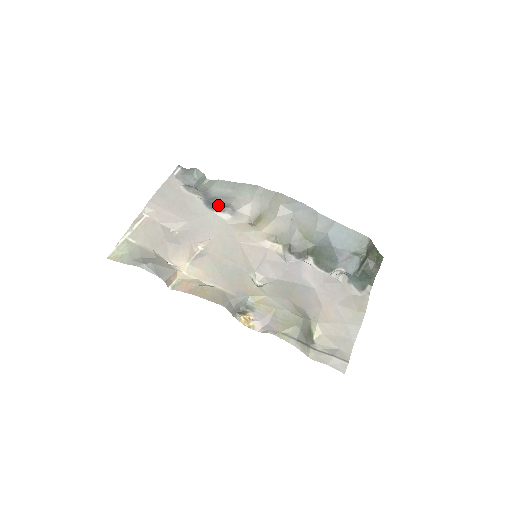
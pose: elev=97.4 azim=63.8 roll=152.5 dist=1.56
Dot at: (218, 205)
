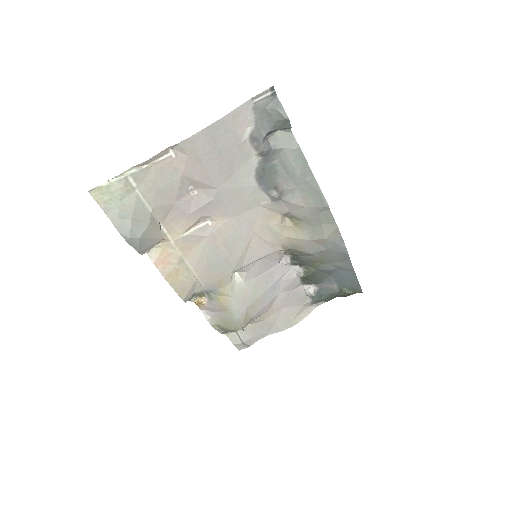
Dot at: (270, 181)
